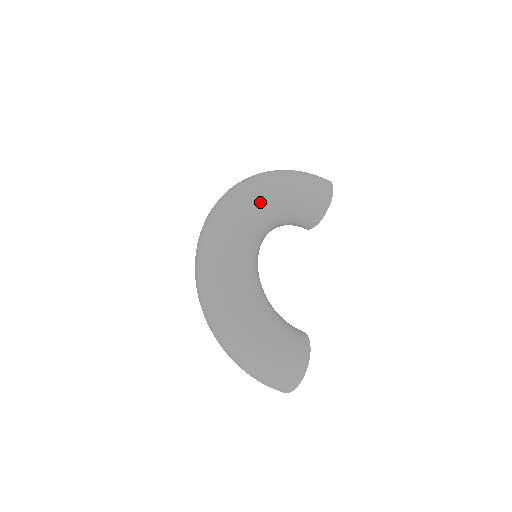
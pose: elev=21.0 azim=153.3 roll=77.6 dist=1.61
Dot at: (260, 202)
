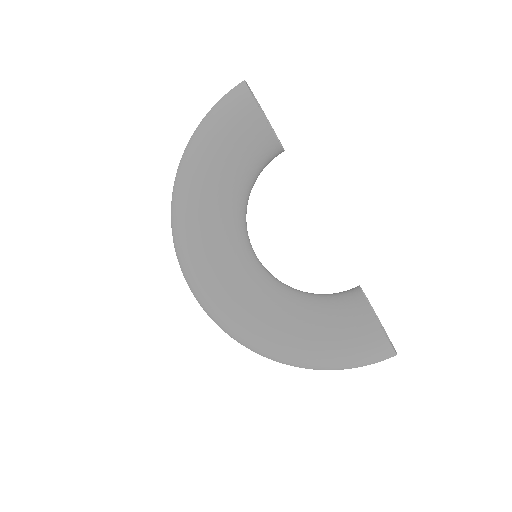
Dot at: (200, 227)
